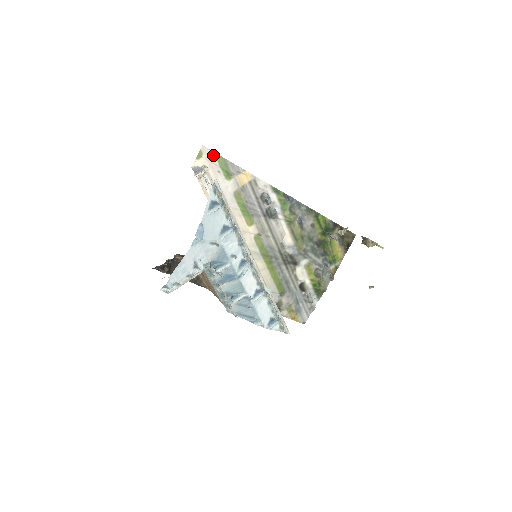
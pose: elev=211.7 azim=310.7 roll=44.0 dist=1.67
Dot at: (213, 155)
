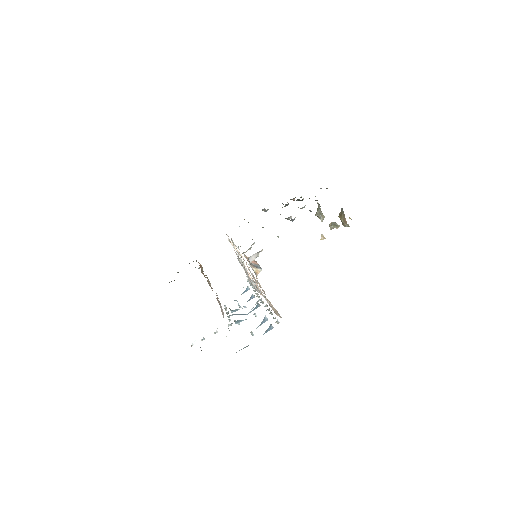
Dot at: occluded
